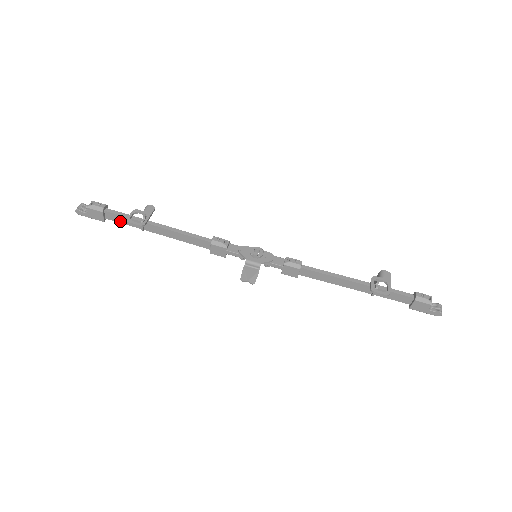
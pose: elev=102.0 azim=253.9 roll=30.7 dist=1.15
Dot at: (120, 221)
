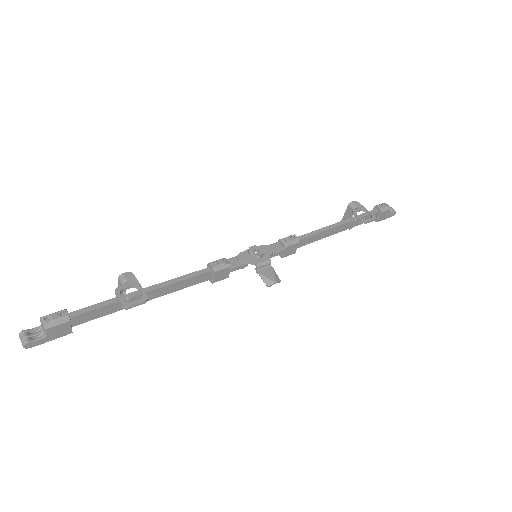
Dot at: (93, 317)
